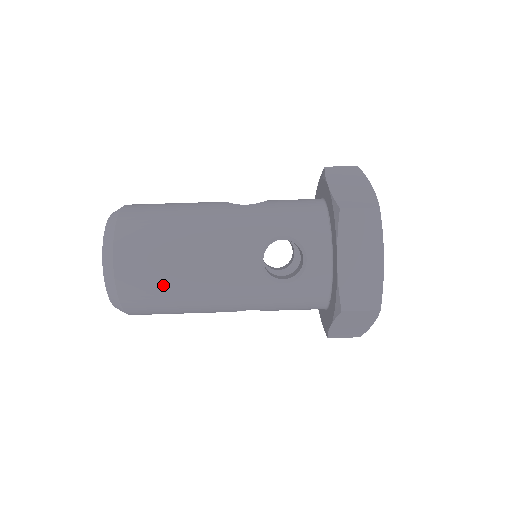
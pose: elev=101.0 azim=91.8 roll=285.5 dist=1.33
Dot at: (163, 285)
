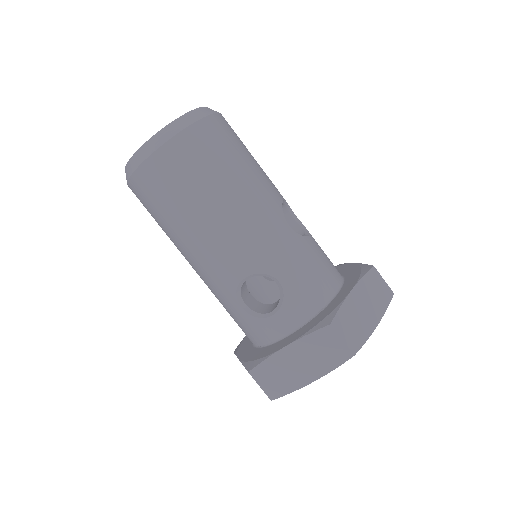
Dot at: (167, 209)
